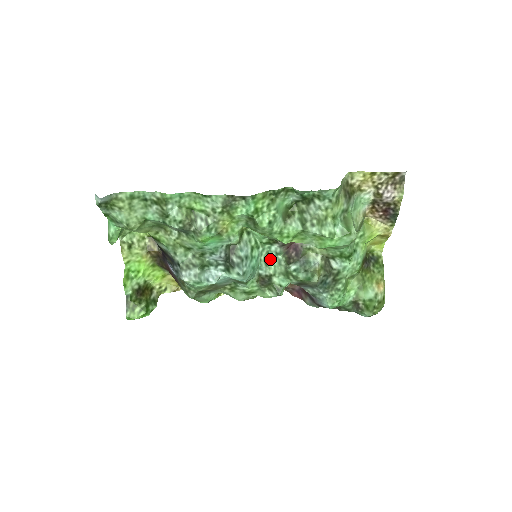
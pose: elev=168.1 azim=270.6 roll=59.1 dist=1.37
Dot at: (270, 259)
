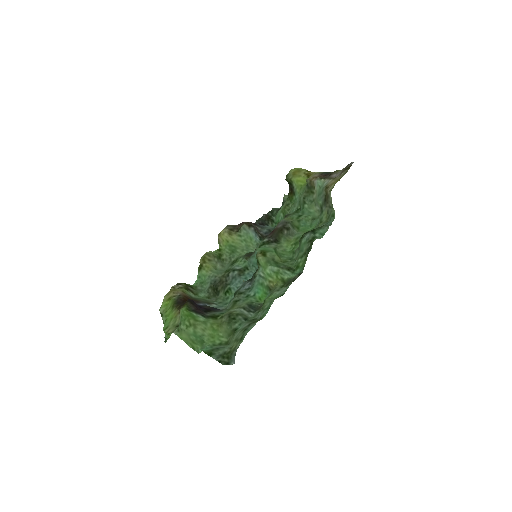
Dot at: occluded
